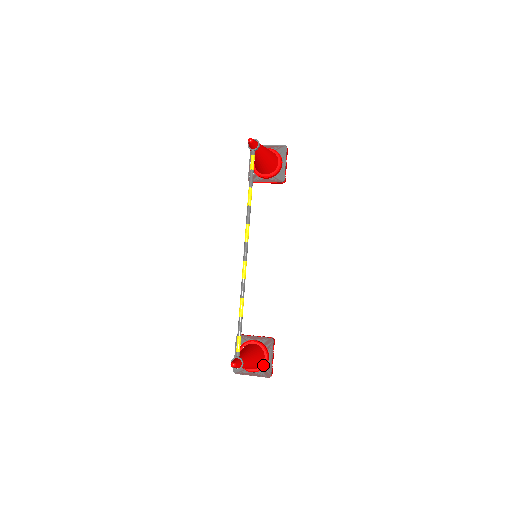
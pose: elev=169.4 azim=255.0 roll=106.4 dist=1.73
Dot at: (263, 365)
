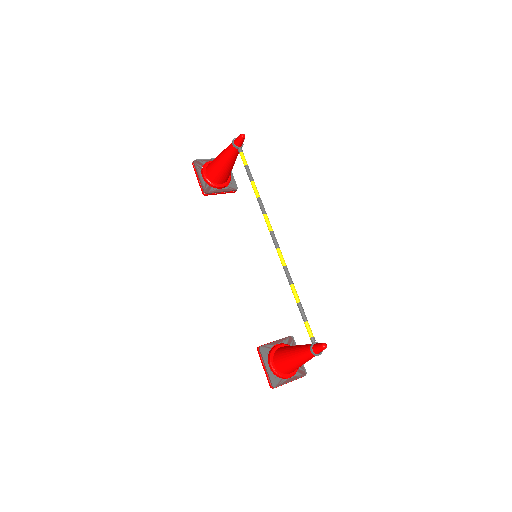
Dot at: occluded
